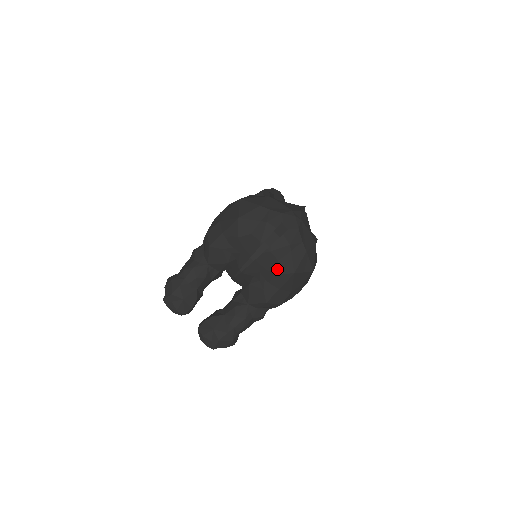
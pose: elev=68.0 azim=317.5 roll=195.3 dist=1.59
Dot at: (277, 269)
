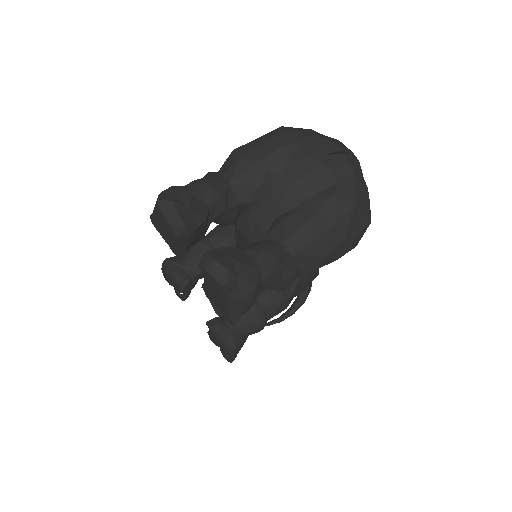
Dot at: (335, 191)
